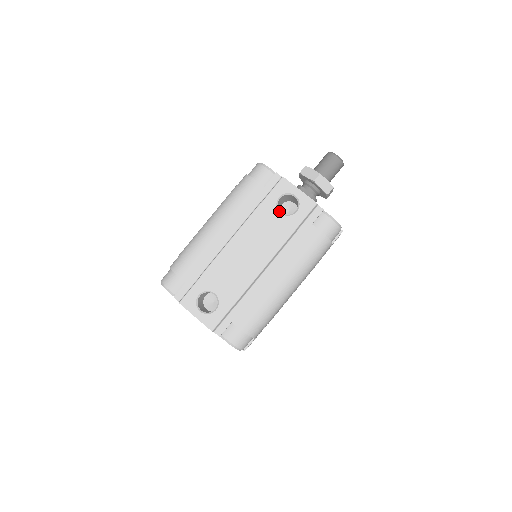
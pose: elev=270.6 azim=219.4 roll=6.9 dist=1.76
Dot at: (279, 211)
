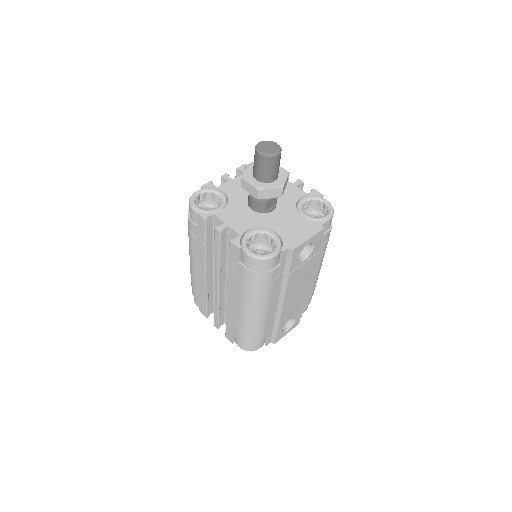
Dot at: (302, 261)
